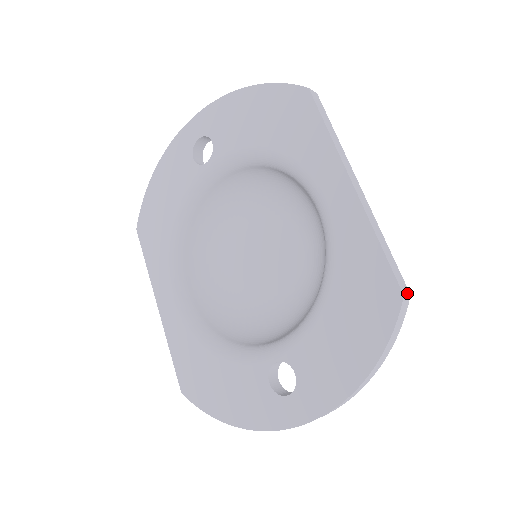
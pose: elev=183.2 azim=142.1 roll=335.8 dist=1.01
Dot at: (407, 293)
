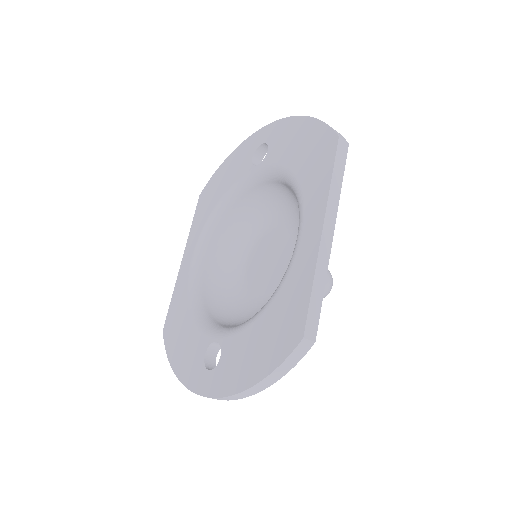
Dot at: (311, 338)
